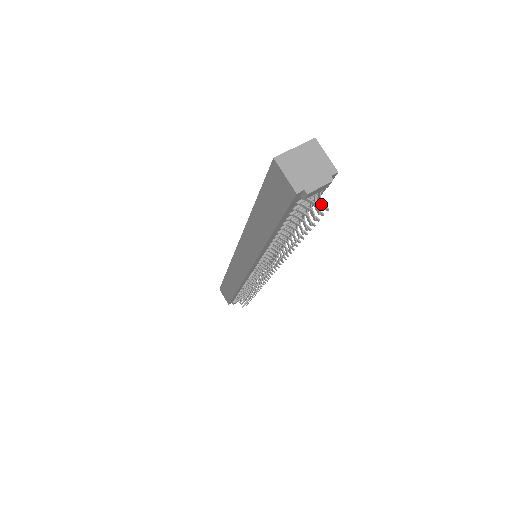
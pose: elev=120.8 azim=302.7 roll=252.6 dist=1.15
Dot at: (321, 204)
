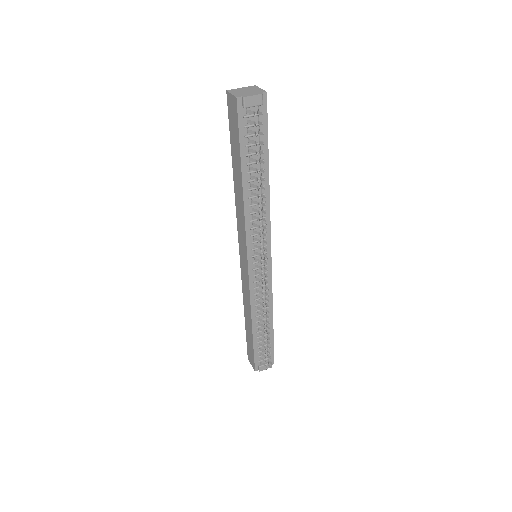
Dot at: (258, 112)
